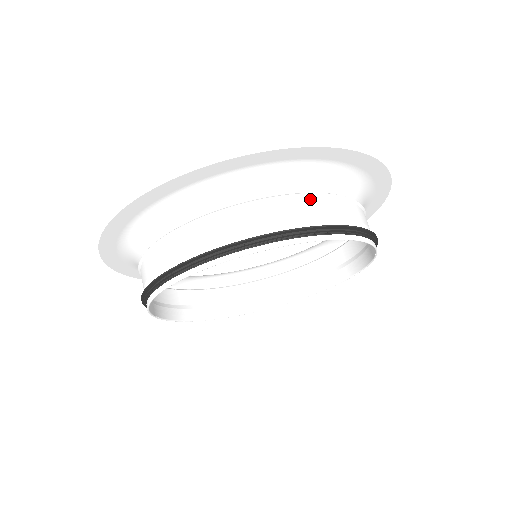
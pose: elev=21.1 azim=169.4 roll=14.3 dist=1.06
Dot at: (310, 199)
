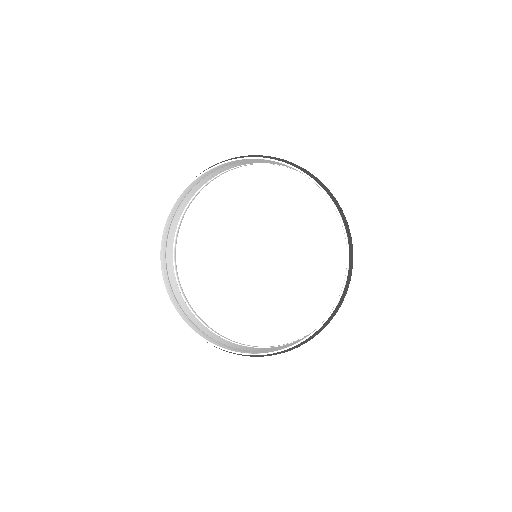
Dot at: occluded
